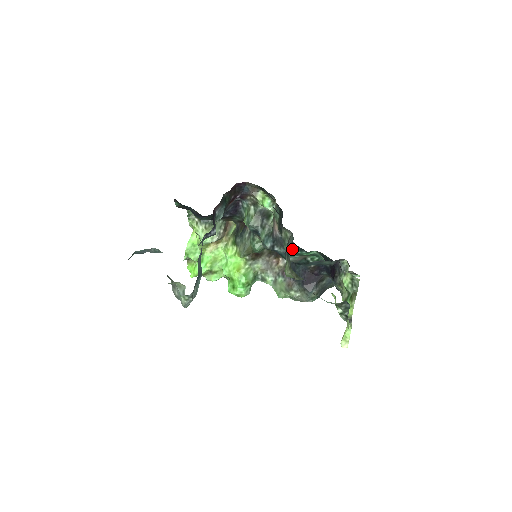
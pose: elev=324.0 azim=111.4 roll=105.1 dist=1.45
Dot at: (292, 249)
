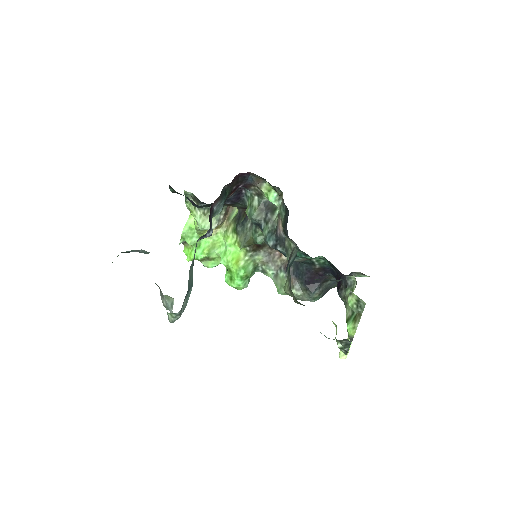
Dot at: occluded
